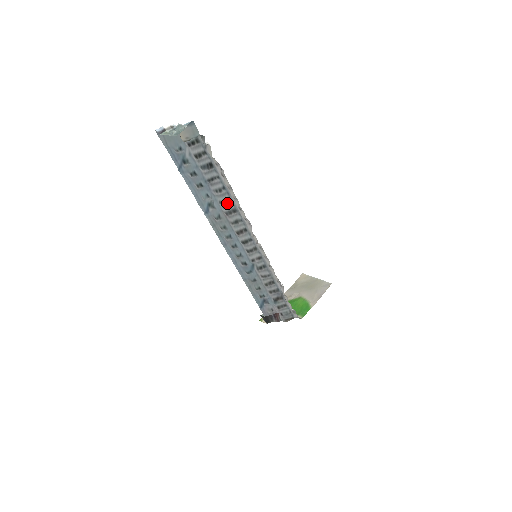
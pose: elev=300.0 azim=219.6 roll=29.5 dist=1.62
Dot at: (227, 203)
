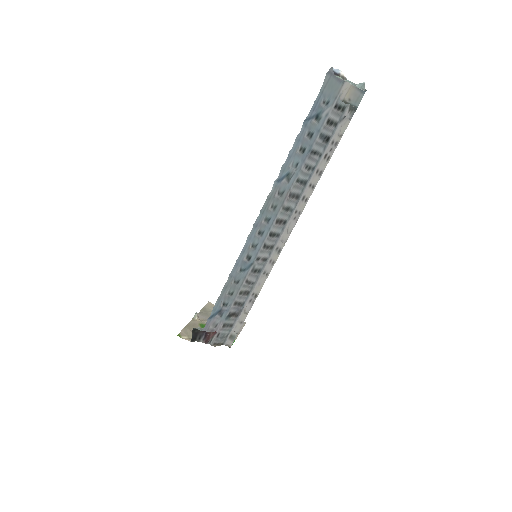
Dot at: (300, 185)
